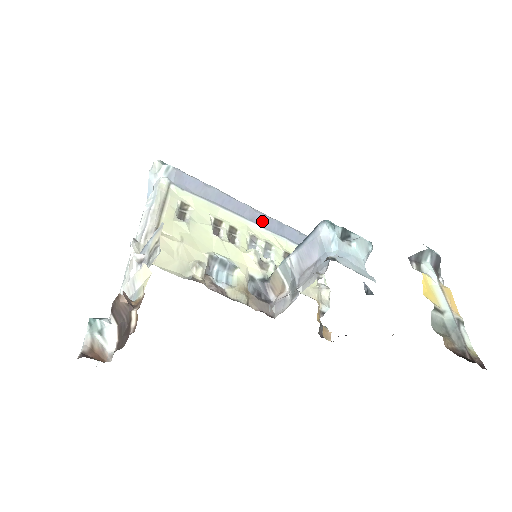
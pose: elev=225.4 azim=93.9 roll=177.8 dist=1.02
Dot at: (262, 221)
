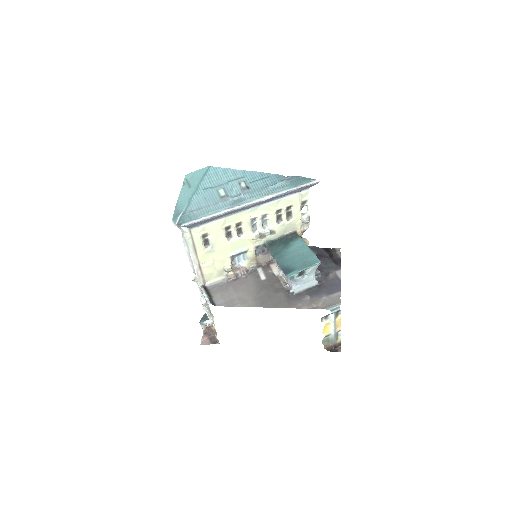
Dot at: (256, 205)
